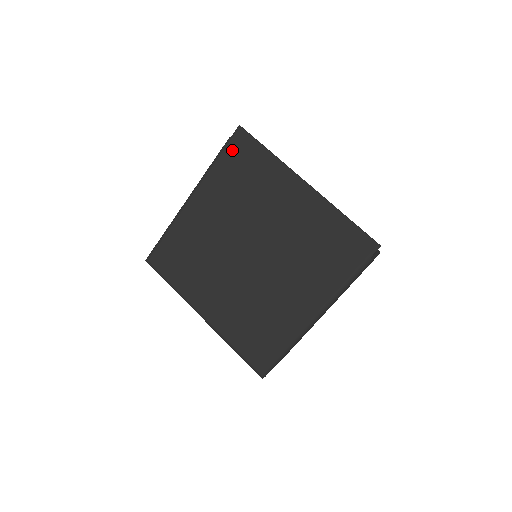
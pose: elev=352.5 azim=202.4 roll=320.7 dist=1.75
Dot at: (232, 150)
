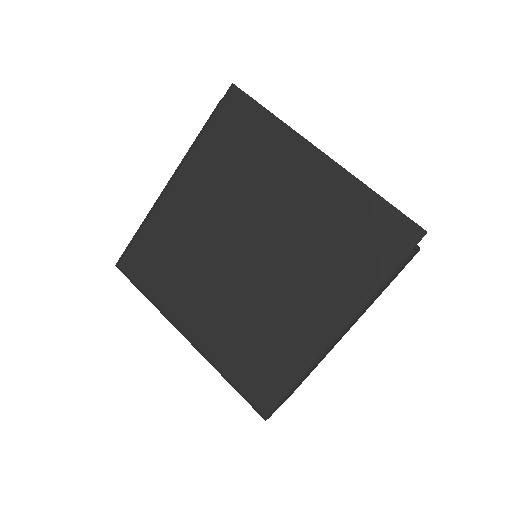
Dot at: (223, 116)
